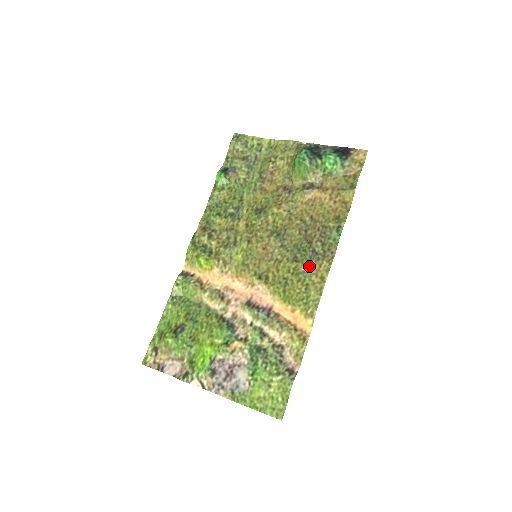
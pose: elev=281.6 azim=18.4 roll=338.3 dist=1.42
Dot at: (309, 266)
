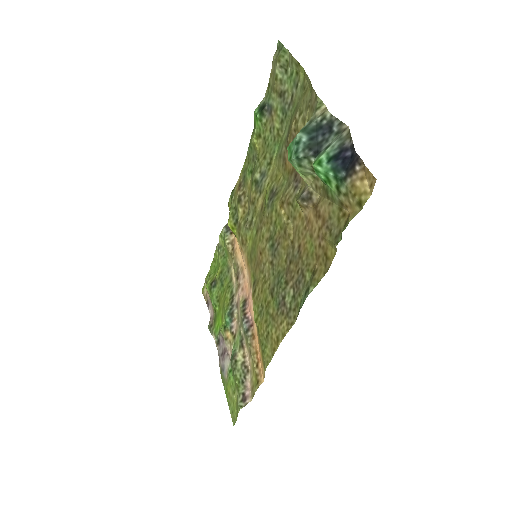
Dot at: (275, 313)
